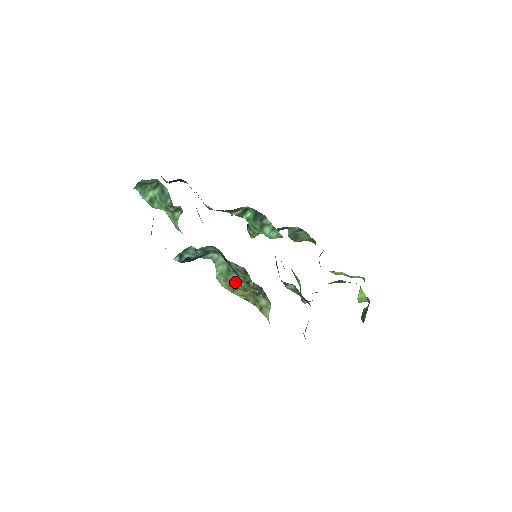
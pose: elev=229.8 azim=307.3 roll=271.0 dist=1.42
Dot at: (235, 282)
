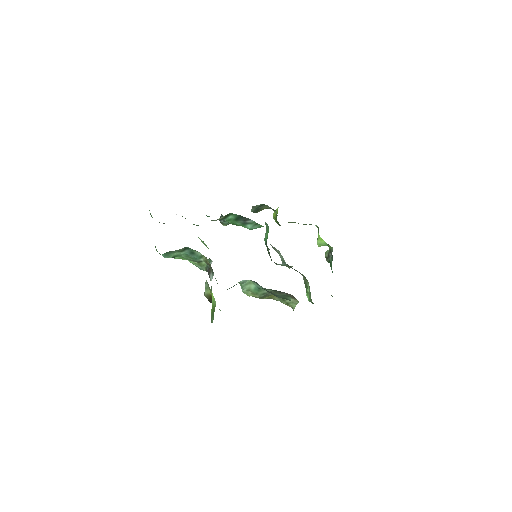
Dot at: (265, 295)
